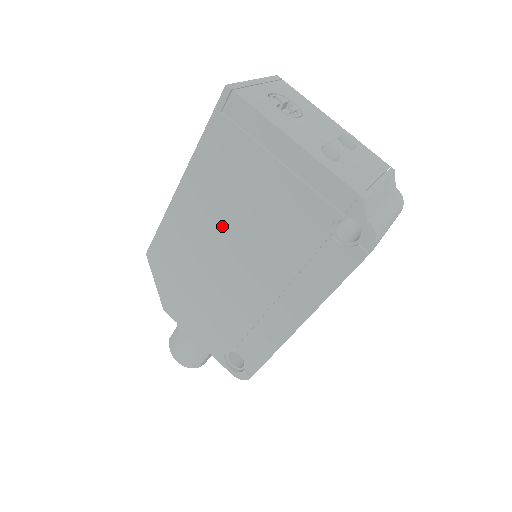
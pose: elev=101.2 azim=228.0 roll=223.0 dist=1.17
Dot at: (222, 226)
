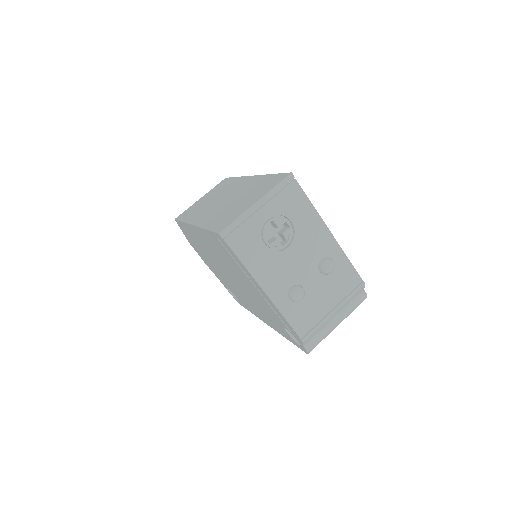
Dot at: (221, 263)
